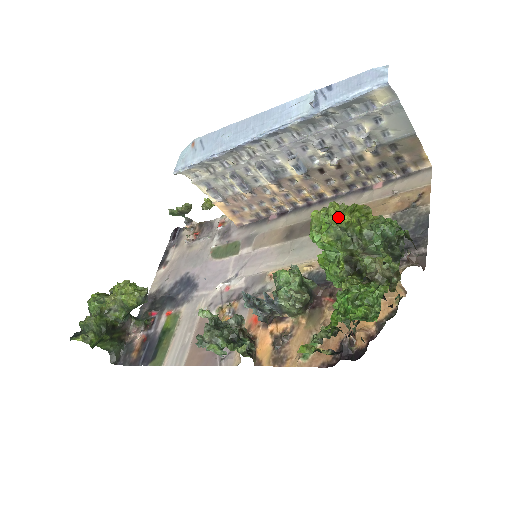
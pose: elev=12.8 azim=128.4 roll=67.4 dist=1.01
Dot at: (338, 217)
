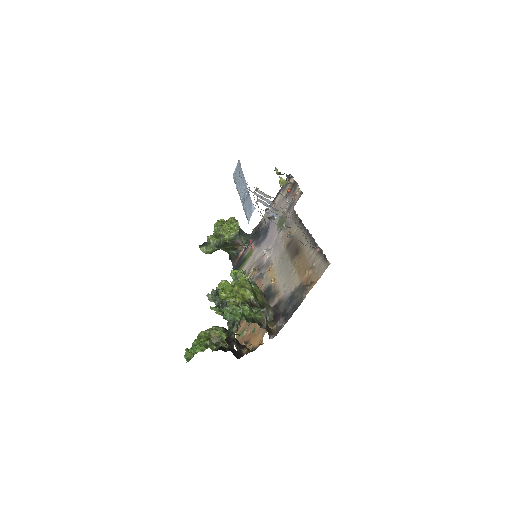
Dot at: (219, 292)
